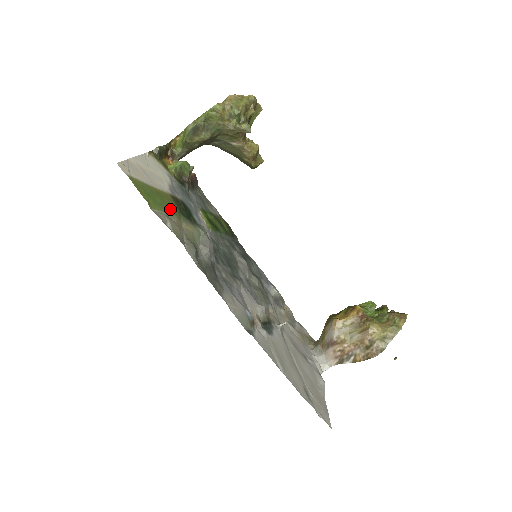
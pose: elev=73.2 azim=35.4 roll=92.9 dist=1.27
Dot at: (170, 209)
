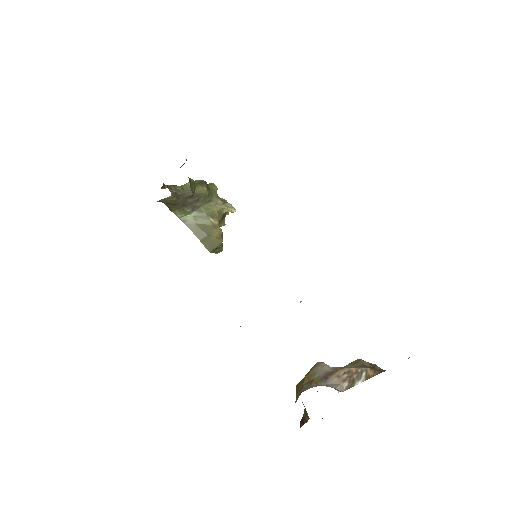
Dot at: occluded
